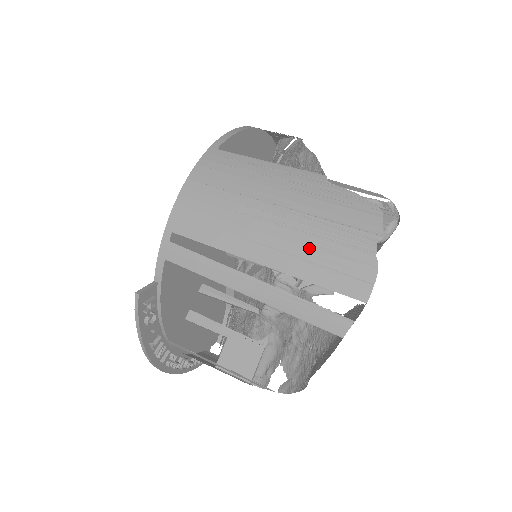
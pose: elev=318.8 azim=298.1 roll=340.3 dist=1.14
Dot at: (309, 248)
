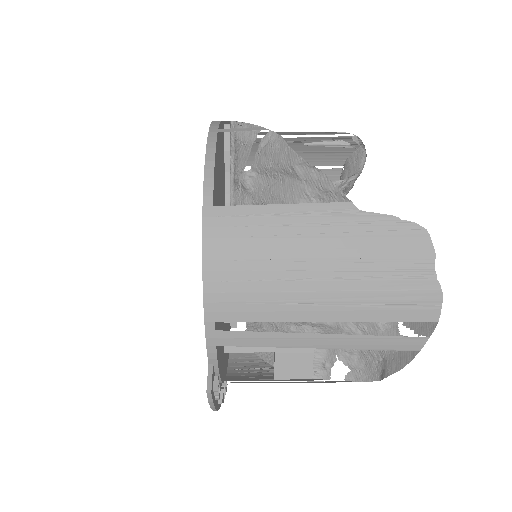
Dot at: (371, 293)
